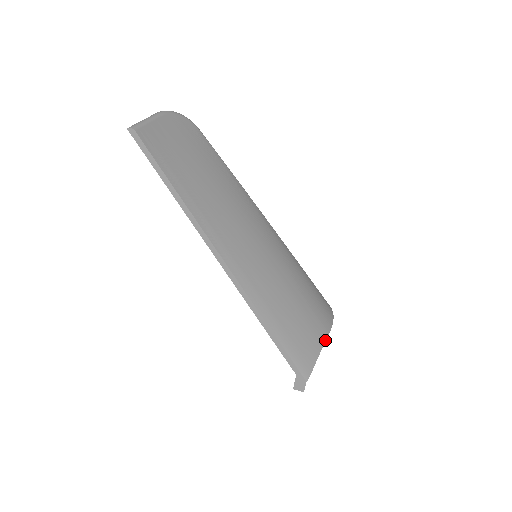
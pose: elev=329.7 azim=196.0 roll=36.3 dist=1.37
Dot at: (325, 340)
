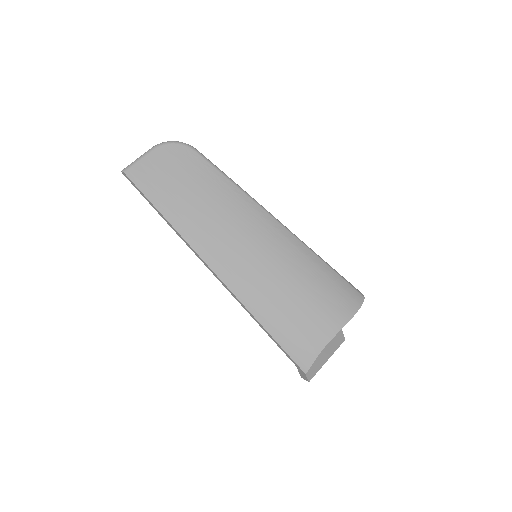
Dot at: (333, 335)
